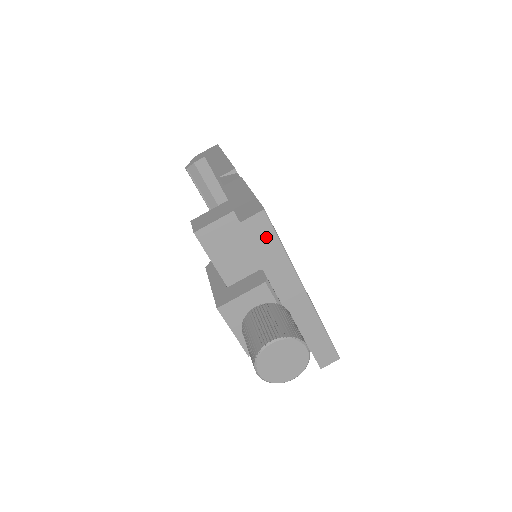
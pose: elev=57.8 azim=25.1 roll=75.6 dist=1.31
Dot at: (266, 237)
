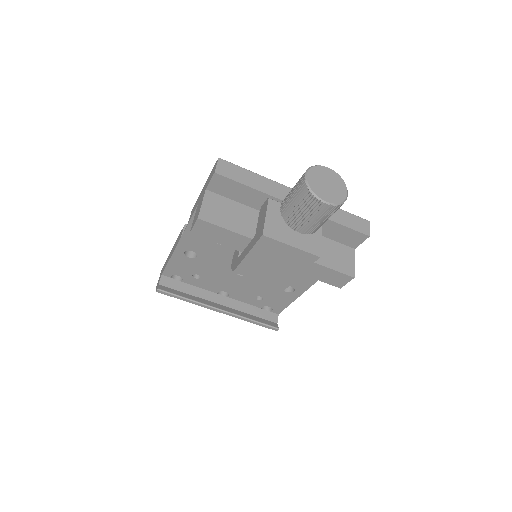
Dot at: (238, 172)
